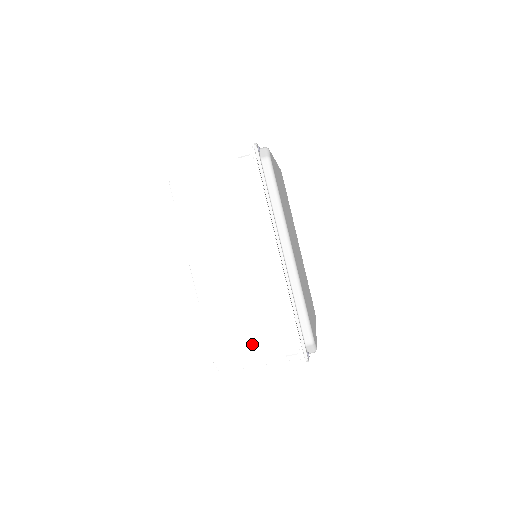
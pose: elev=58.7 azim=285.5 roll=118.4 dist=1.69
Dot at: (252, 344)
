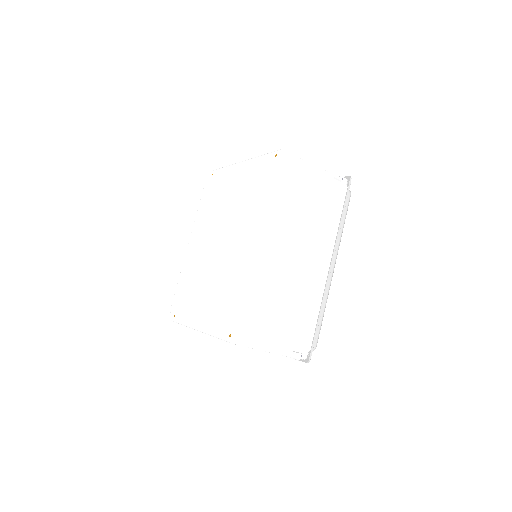
Dot at: (279, 329)
